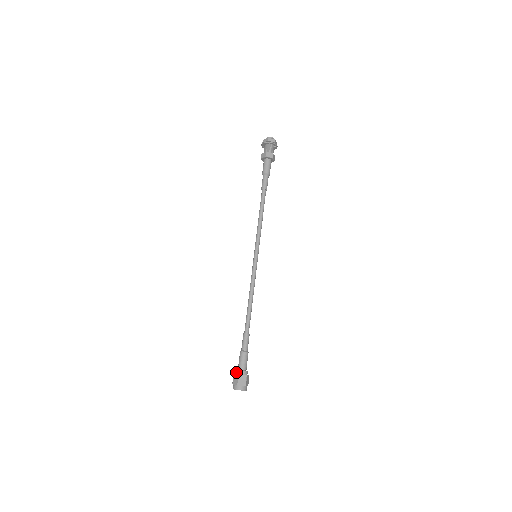
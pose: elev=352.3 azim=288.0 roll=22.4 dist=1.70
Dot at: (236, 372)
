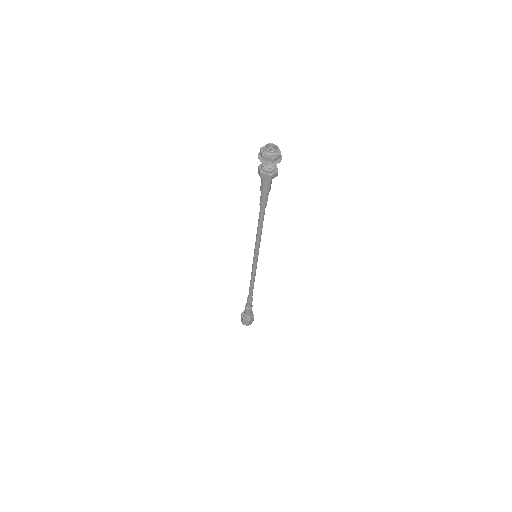
Dot at: (243, 314)
